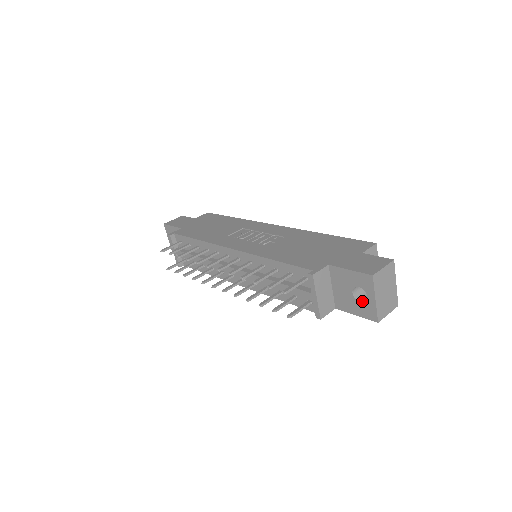
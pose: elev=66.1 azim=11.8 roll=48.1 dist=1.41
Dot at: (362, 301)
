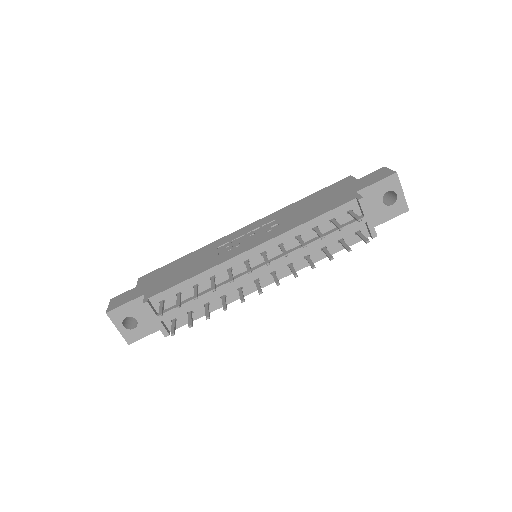
Dot at: (390, 204)
